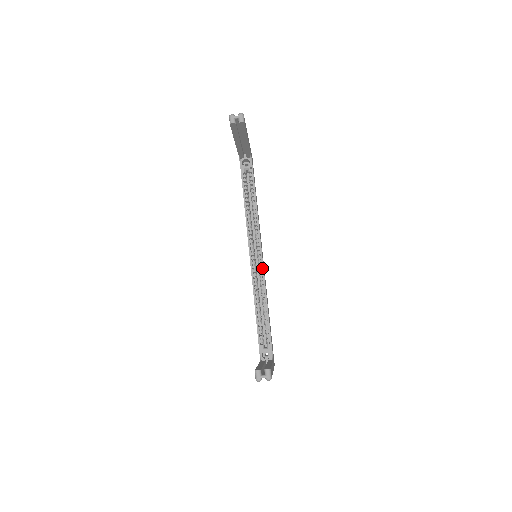
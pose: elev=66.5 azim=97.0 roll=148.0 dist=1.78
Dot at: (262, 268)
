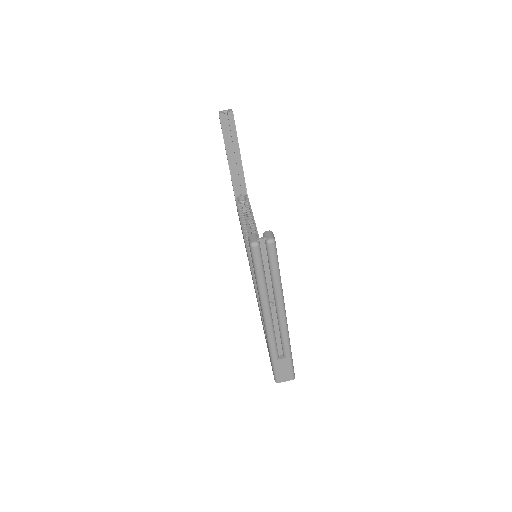
Dot at: occluded
